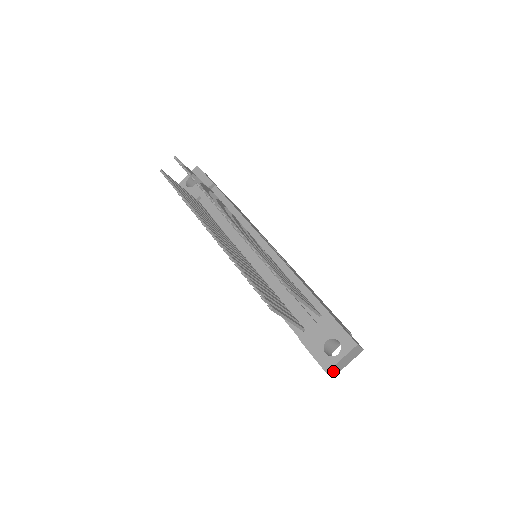
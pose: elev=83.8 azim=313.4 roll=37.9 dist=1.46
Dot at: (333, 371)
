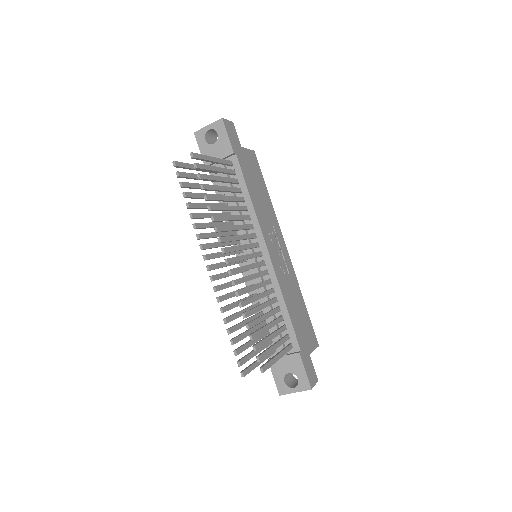
Dot at: occluded
